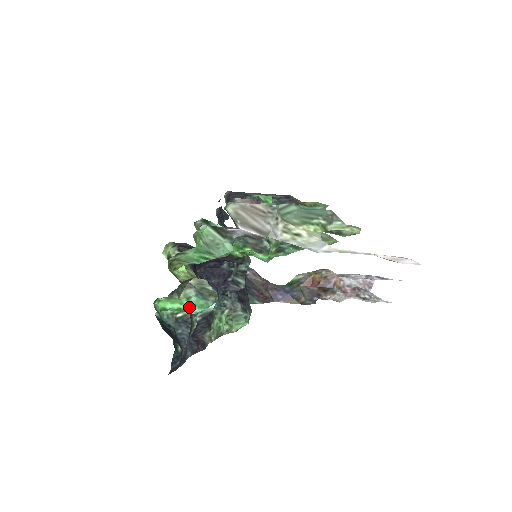
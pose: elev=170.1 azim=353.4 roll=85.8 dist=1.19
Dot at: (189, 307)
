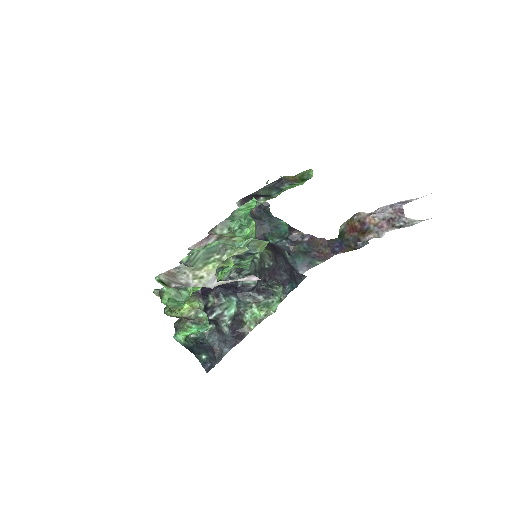
Dot at: (197, 330)
